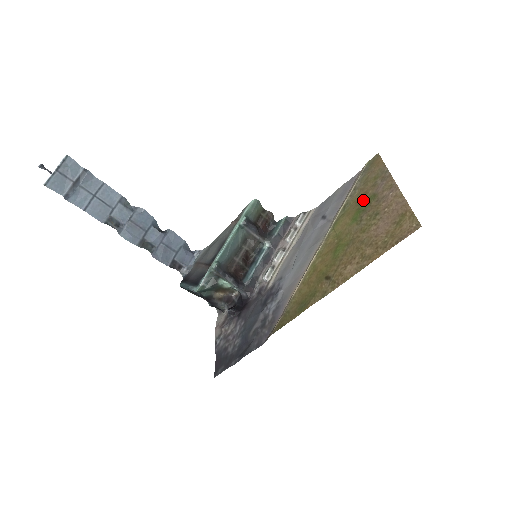
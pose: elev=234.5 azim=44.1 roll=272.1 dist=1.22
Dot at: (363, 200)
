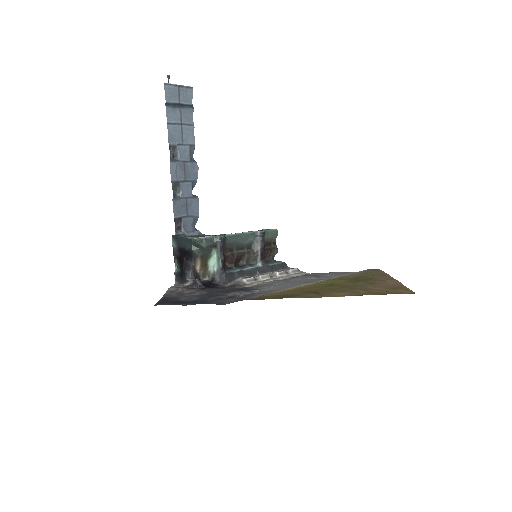
Dot at: (361, 277)
